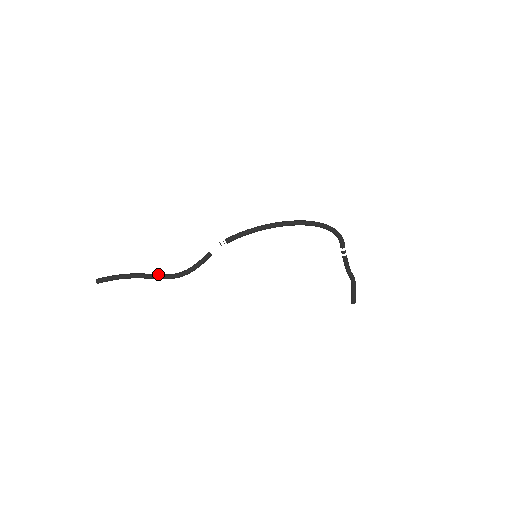
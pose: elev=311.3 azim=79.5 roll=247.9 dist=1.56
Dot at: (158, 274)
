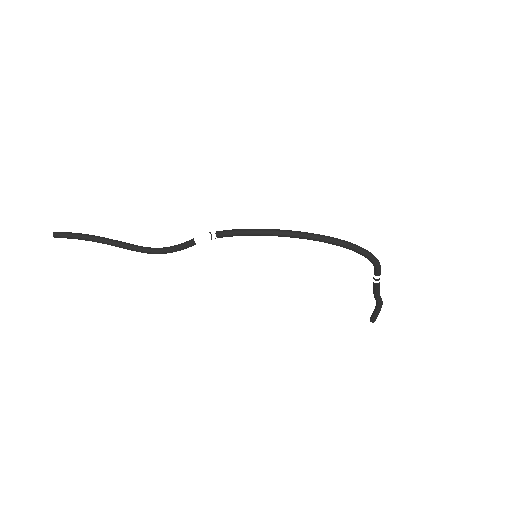
Dot at: (129, 244)
